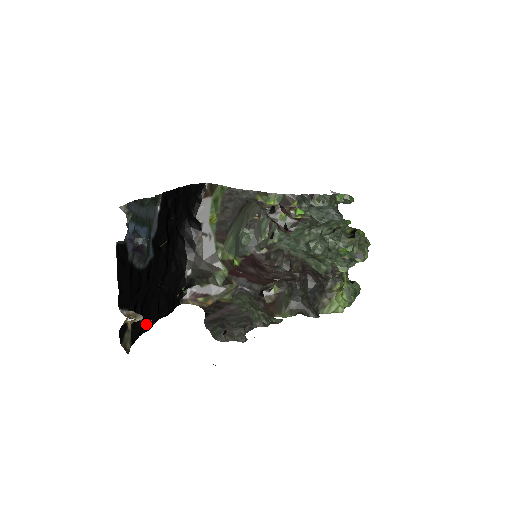
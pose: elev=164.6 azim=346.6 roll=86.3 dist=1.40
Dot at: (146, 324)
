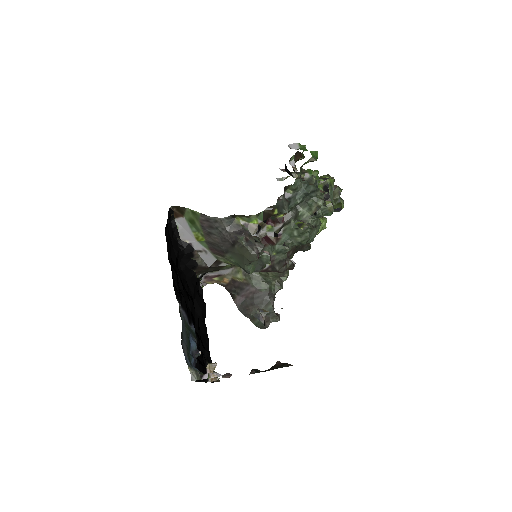
Dot at: (207, 343)
